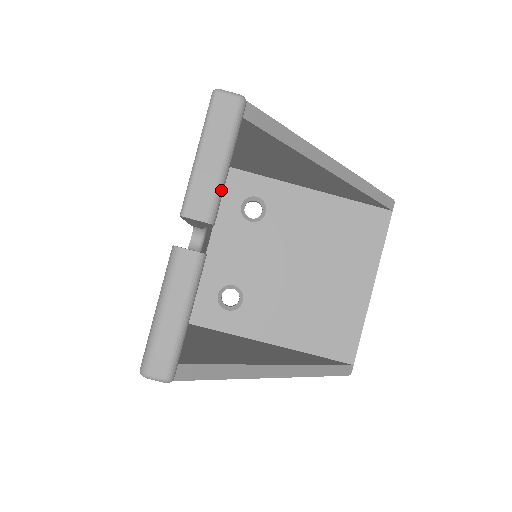
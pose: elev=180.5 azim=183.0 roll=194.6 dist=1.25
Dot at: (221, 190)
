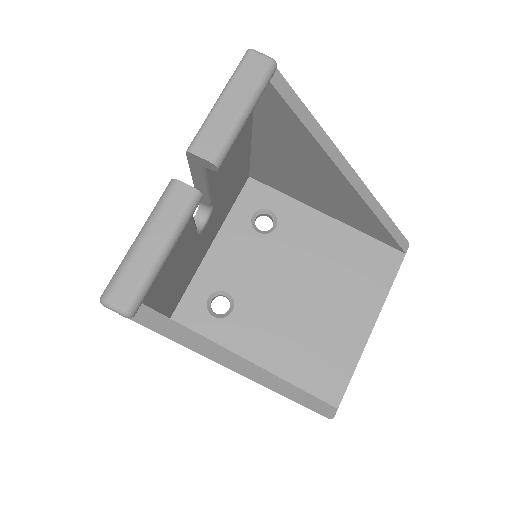
Dot at: (233, 137)
